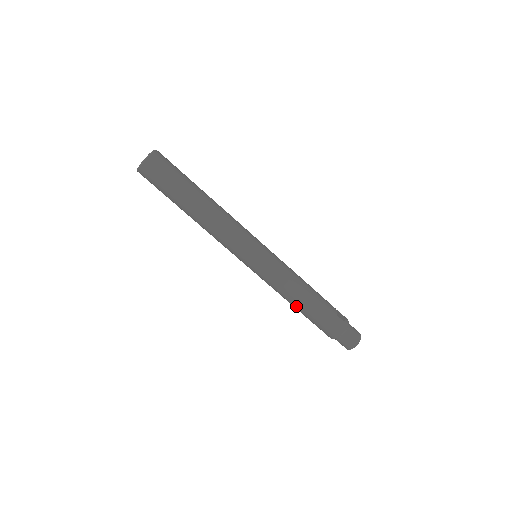
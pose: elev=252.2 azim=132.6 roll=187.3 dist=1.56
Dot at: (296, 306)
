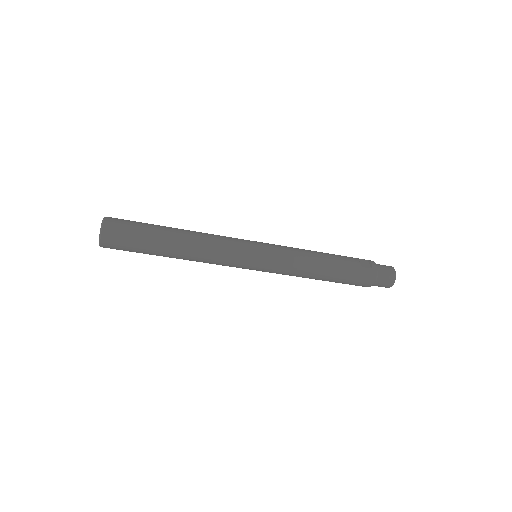
Dot at: (318, 279)
